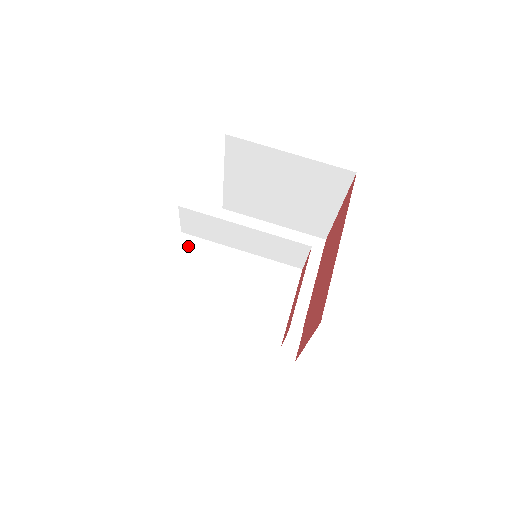
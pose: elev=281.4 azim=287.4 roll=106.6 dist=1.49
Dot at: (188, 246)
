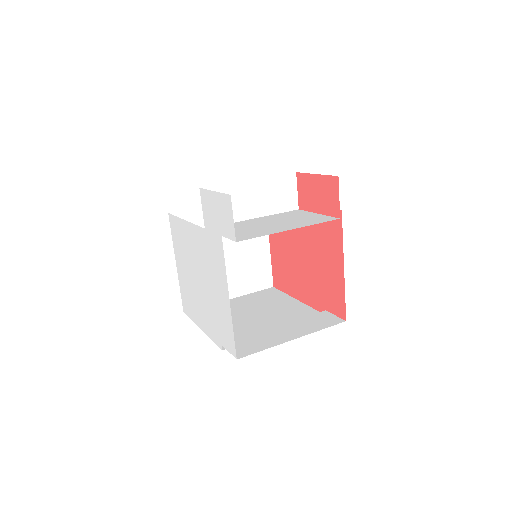
Dot at: occluded
